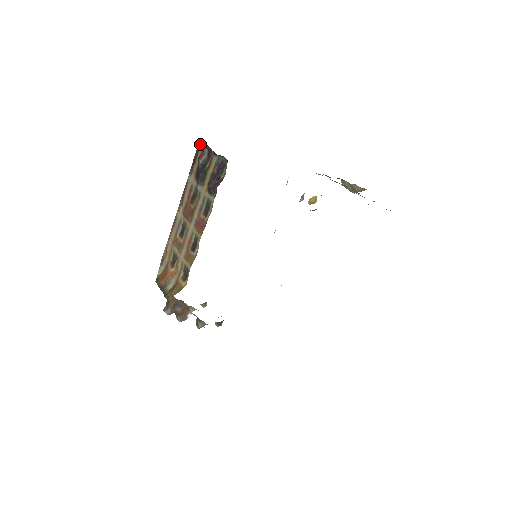
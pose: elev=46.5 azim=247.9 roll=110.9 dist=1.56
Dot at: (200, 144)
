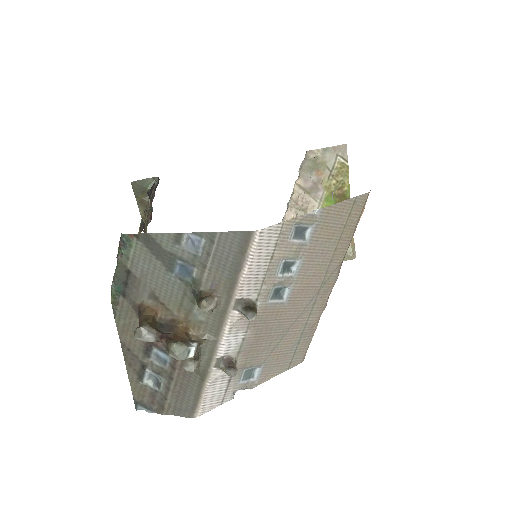
Dot at: occluded
